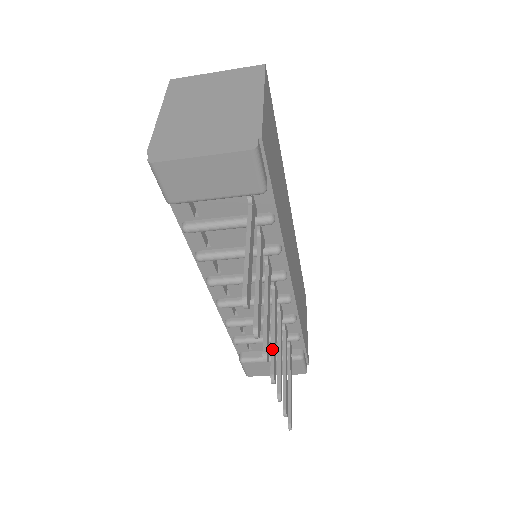
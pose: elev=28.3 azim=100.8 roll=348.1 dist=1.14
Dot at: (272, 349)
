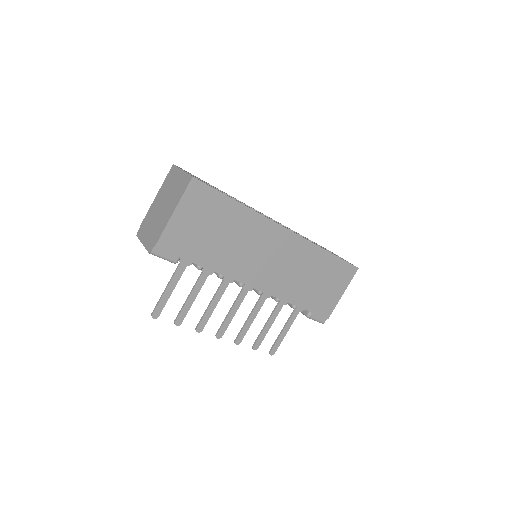
Dot at: (223, 322)
